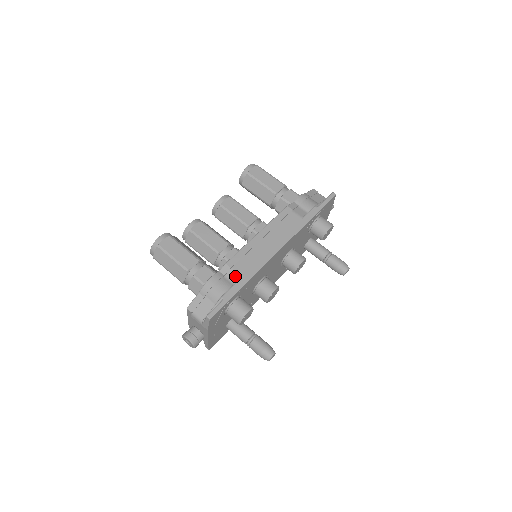
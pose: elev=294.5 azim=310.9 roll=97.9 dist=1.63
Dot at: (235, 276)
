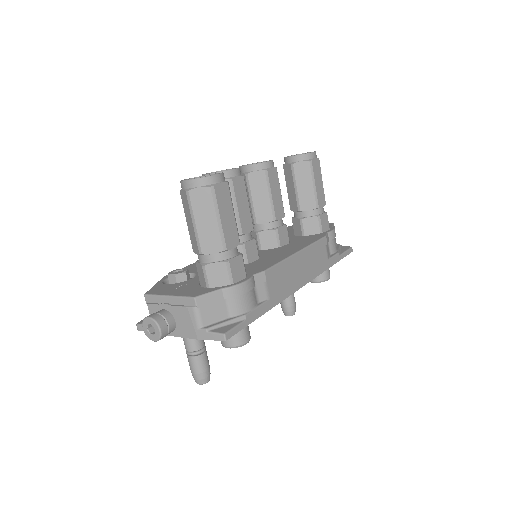
Dot at: (264, 293)
